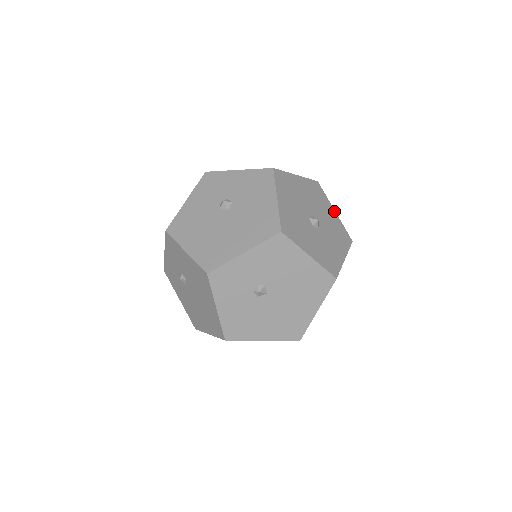
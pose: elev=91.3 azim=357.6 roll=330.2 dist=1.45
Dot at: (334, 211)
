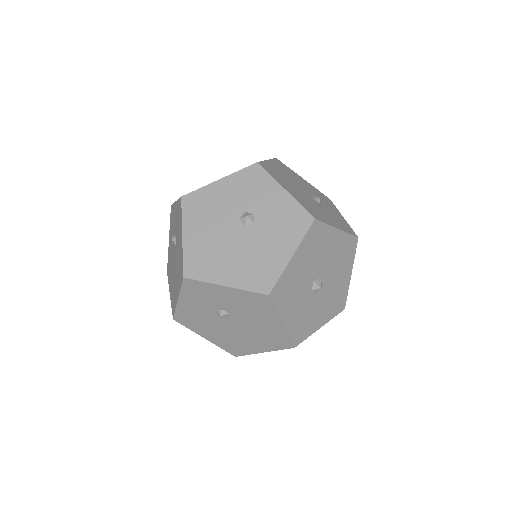
Dot at: (350, 274)
